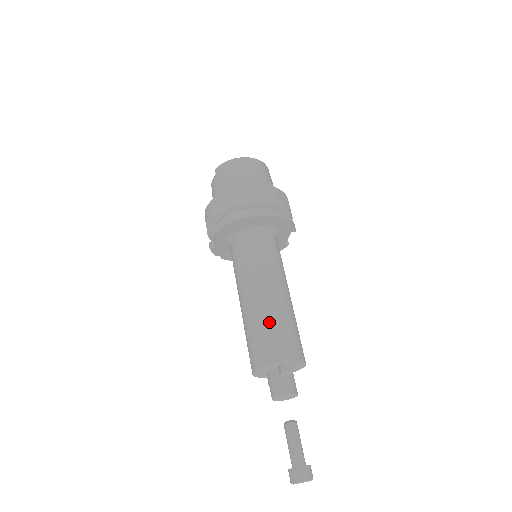
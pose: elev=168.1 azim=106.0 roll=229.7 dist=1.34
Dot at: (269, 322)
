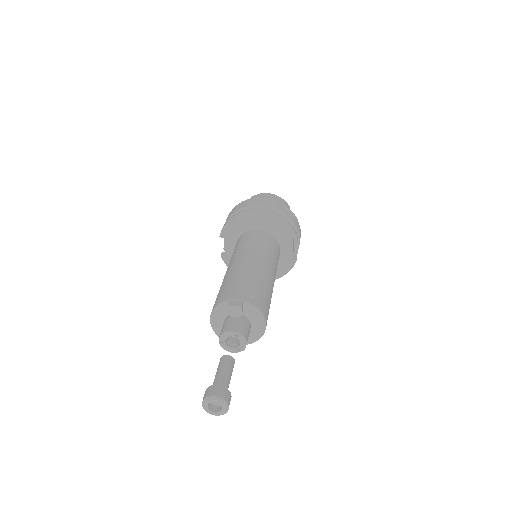
Dot at: (235, 276)
